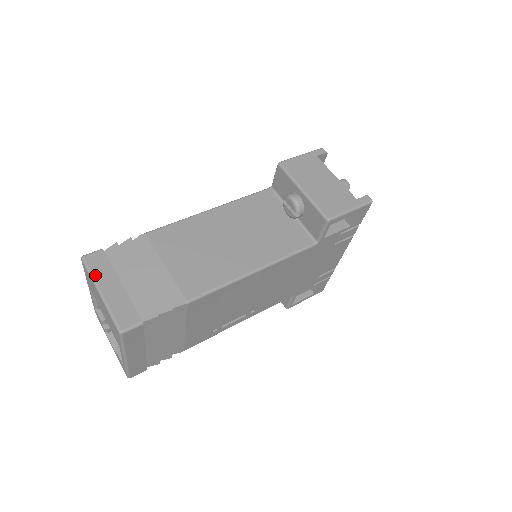
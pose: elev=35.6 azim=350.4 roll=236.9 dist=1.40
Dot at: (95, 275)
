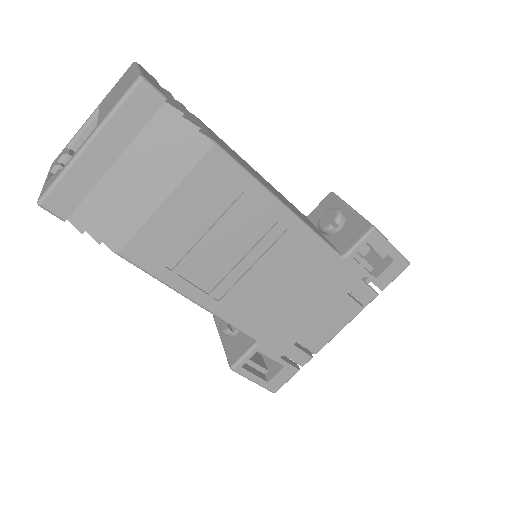
Dot at: occluded
